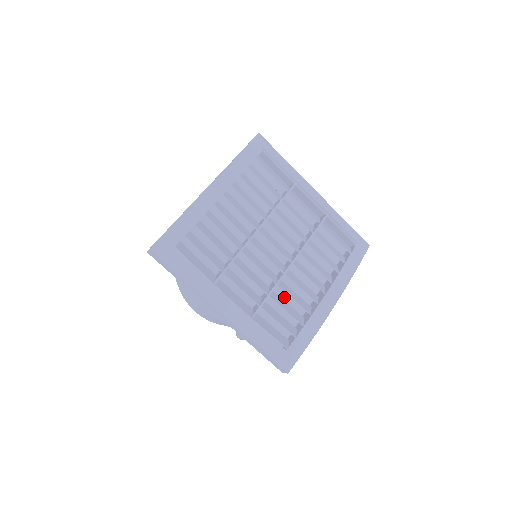
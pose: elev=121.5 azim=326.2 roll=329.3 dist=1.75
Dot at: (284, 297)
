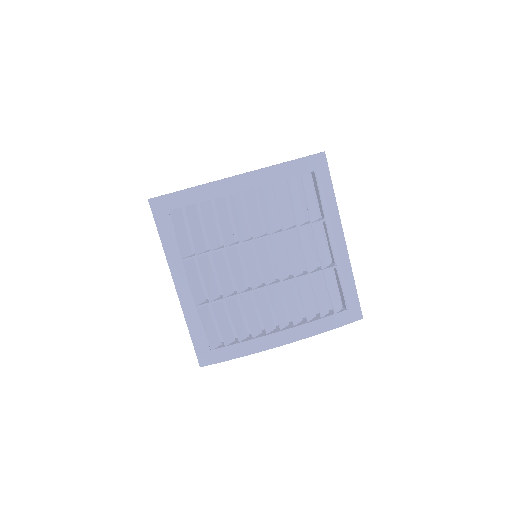
Dot at: occluded
